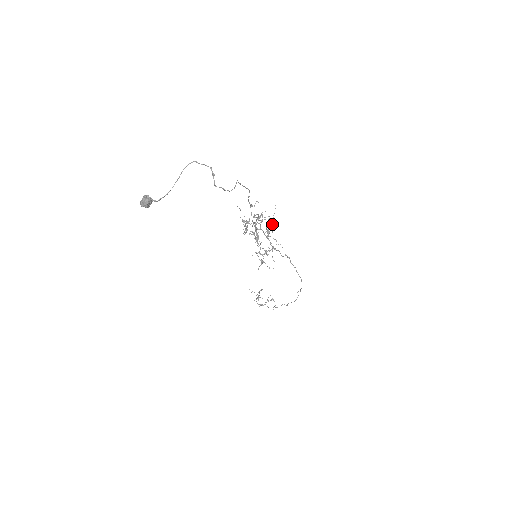
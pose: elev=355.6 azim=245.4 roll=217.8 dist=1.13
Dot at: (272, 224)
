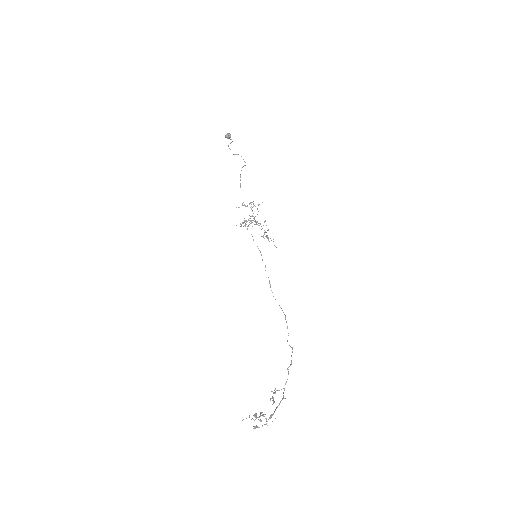
Dot at: occluded
